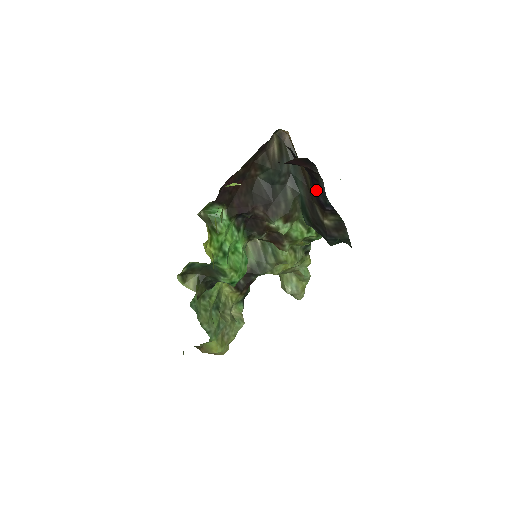
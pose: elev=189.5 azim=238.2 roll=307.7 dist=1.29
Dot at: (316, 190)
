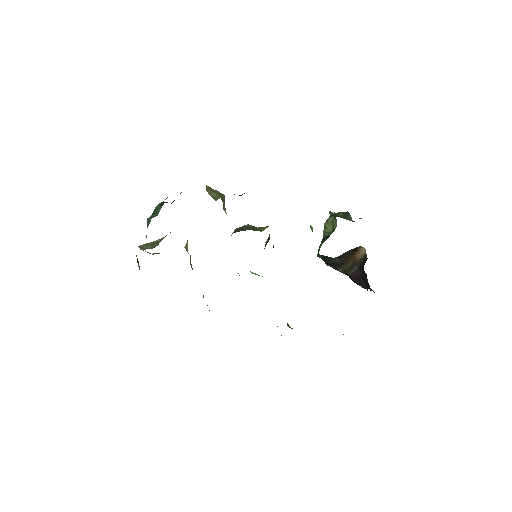
Dot at: (359, 281)
